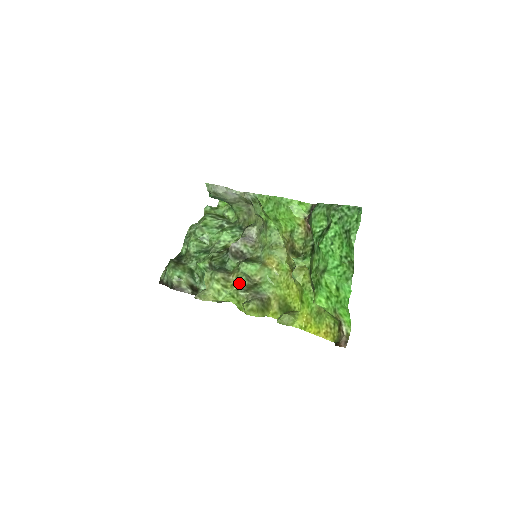
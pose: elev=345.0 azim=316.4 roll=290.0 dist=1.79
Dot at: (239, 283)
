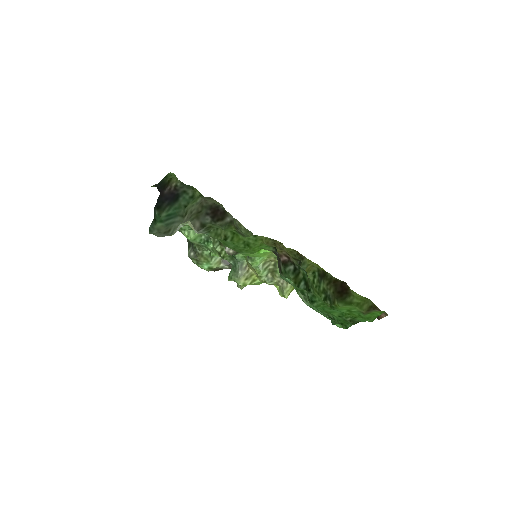
Dot at: (262, 278)
